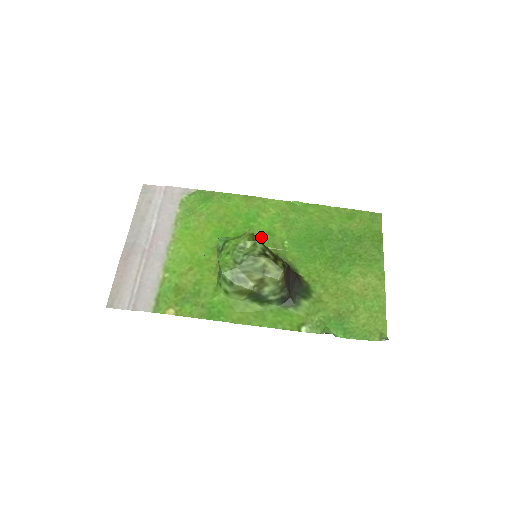
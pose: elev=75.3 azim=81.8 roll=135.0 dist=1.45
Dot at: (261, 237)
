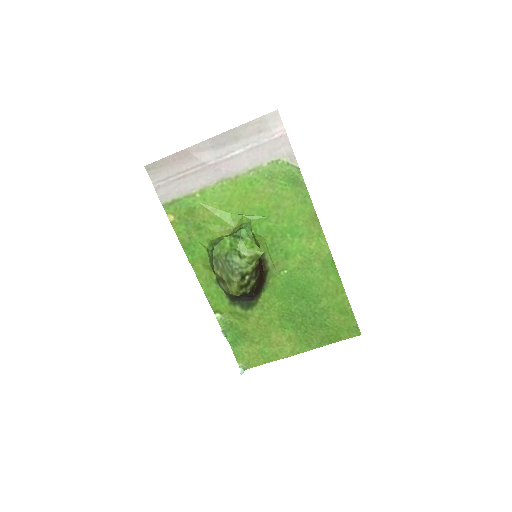
Dot at: (279, 250)
